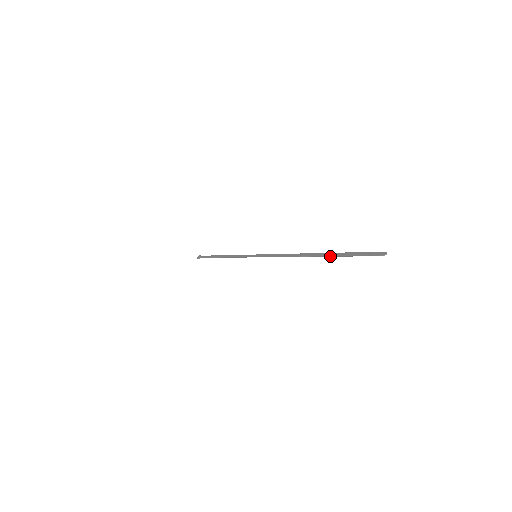
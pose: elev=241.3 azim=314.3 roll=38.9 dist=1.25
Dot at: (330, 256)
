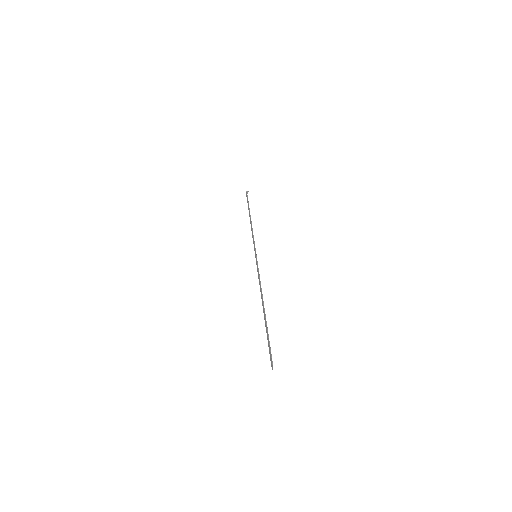
Dot at: occluded
